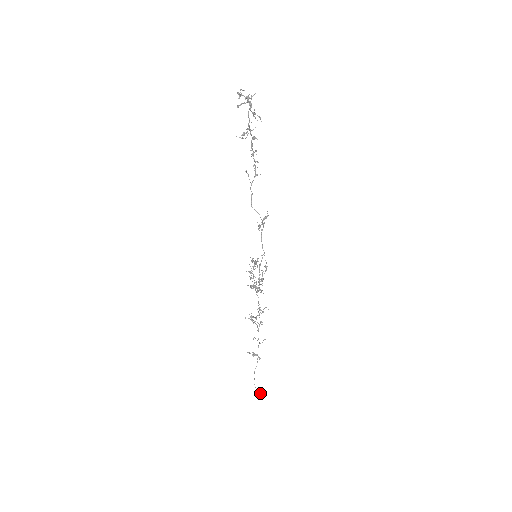
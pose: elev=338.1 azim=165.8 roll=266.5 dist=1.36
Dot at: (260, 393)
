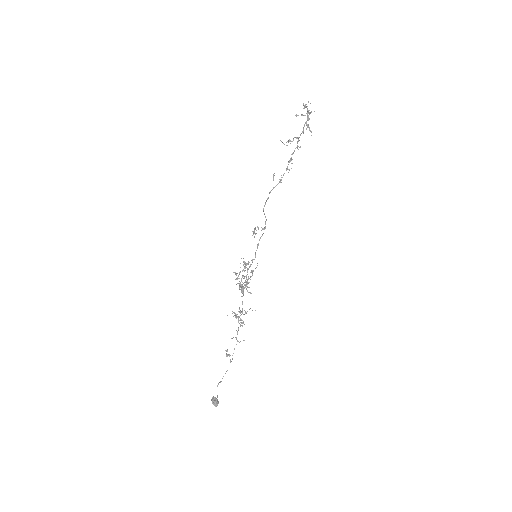
Dot at: (217, 401)
